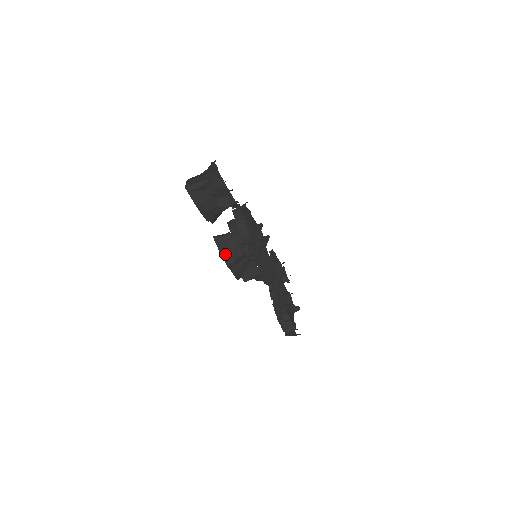
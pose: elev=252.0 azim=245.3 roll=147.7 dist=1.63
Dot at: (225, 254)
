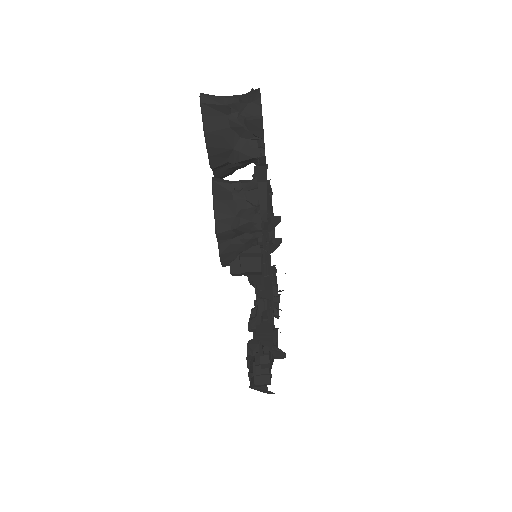
Dot at: (220, 211)
